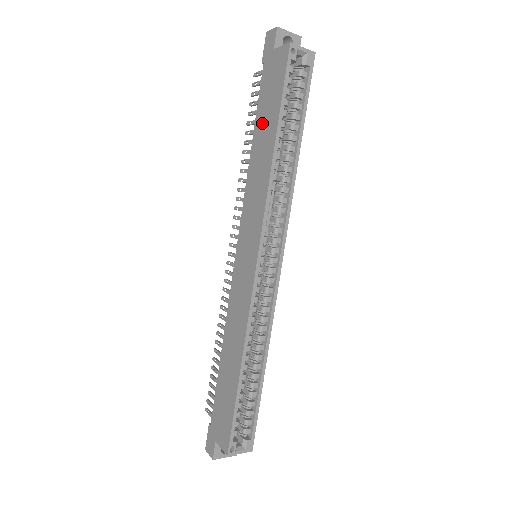
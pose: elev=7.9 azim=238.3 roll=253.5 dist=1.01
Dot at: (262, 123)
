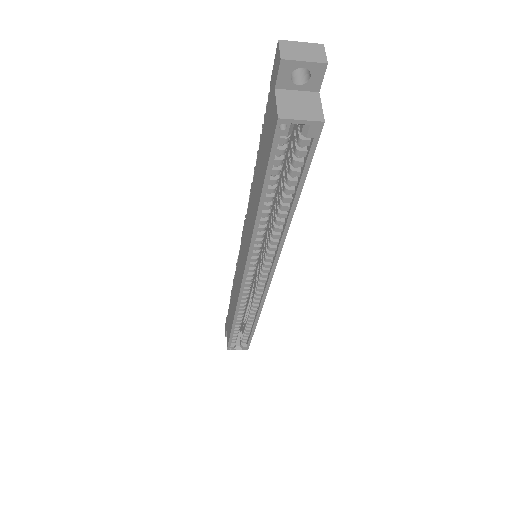
Dot at: (259, 164)
